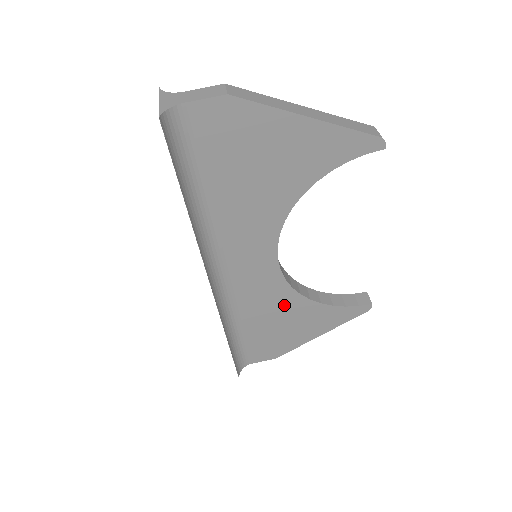
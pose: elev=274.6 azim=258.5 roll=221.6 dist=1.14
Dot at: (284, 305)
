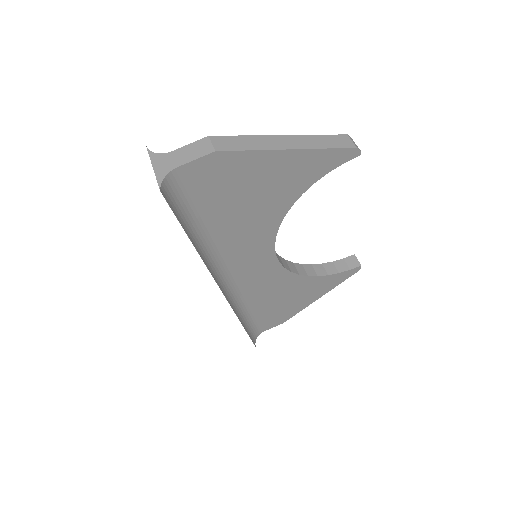
Dot at: (286, 285)
